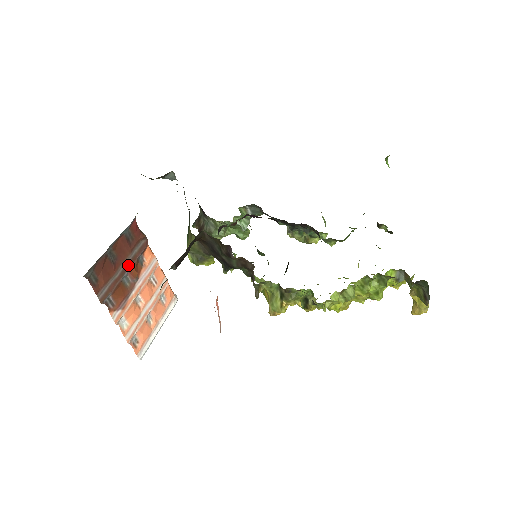
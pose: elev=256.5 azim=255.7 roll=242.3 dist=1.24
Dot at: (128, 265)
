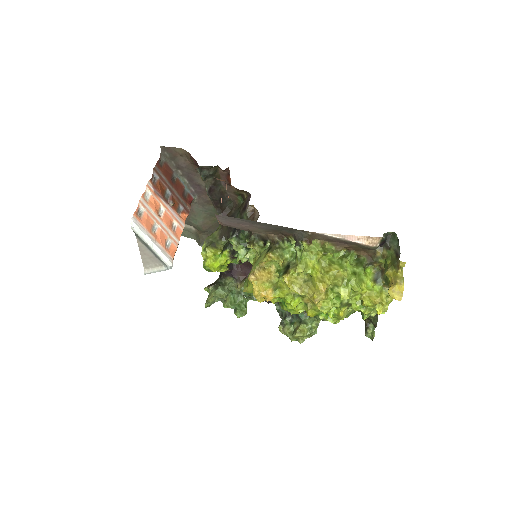
Dot at: (174, 195)
